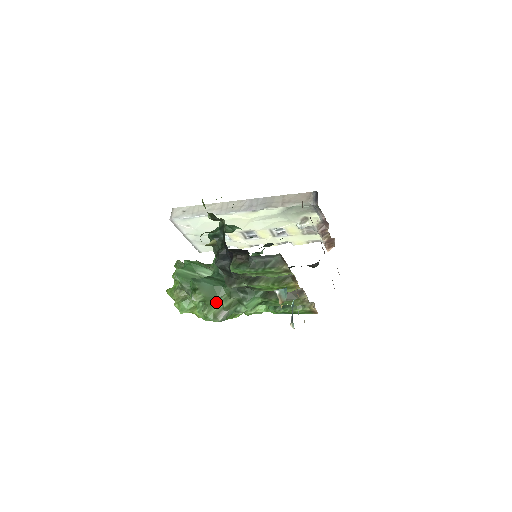
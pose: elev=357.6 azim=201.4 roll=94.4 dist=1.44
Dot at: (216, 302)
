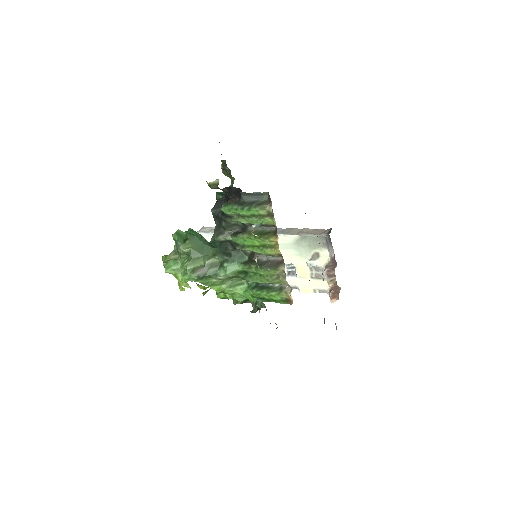
Dot at: (200, 259)
